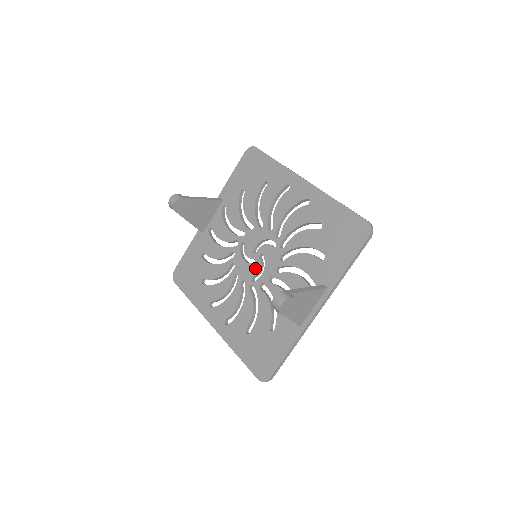
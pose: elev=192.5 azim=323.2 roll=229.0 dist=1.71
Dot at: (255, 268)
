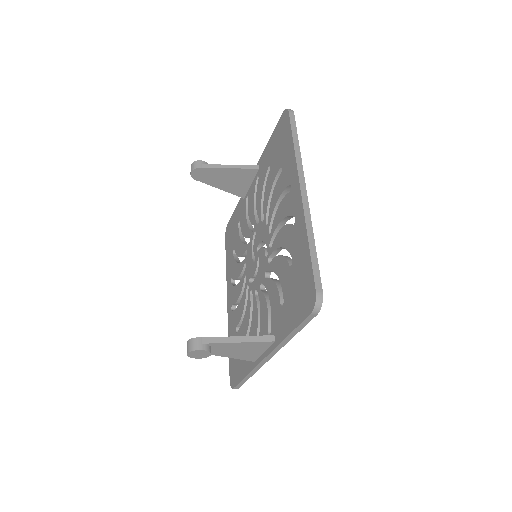
Dot at: (253, 269)
